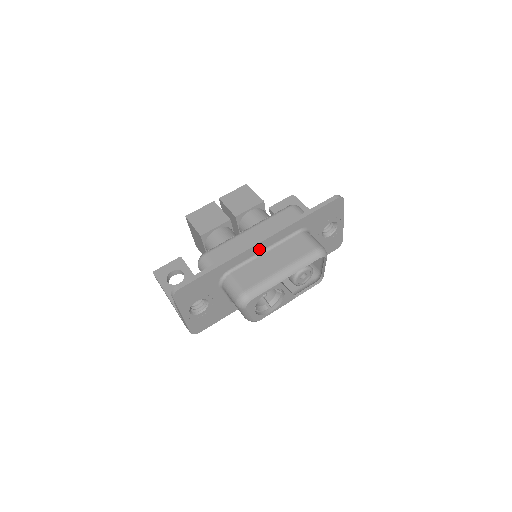
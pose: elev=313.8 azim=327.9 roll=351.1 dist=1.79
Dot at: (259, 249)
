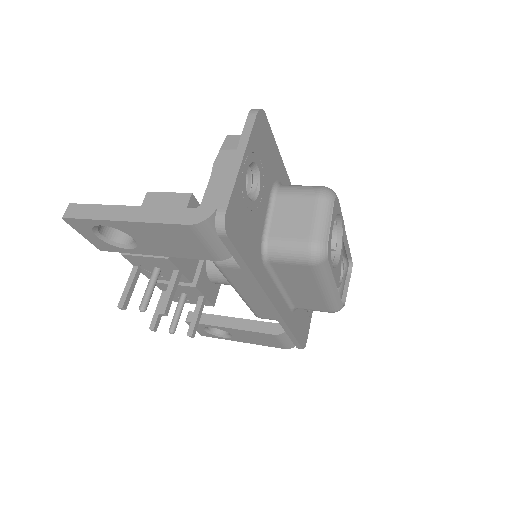
Dot at: occluded
